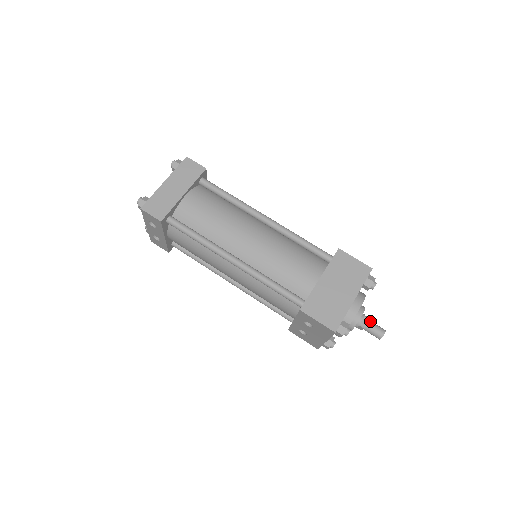
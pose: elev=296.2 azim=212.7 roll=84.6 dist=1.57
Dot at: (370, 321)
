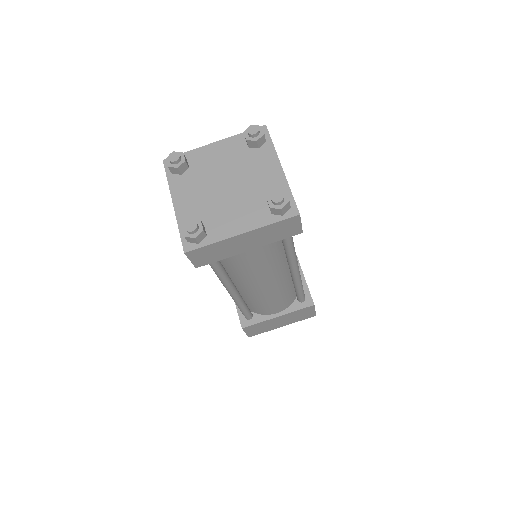
Dot at: occluded
